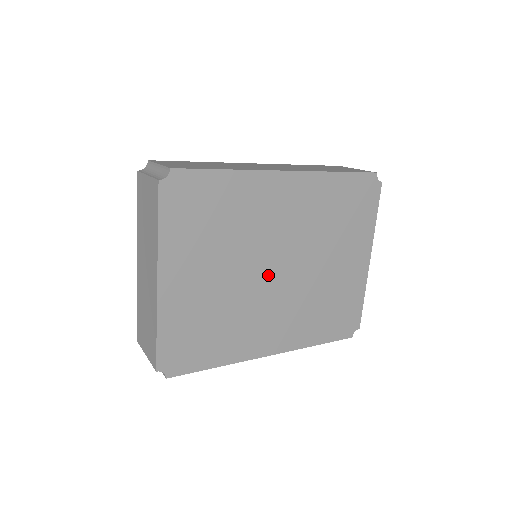
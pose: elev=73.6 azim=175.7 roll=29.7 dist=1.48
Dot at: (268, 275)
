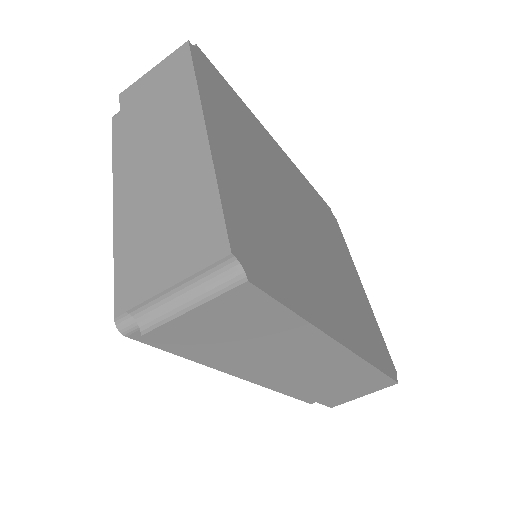
Dot at: (301, 228)
